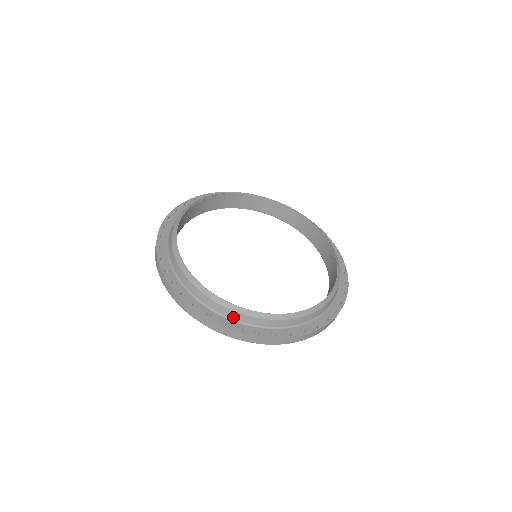
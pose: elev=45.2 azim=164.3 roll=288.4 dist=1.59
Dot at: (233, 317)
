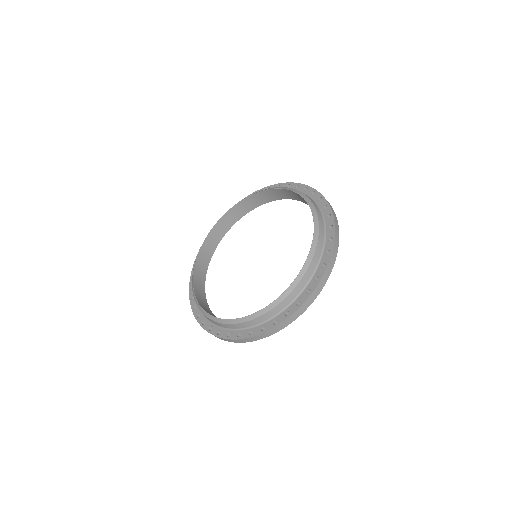
Dot at: (223, 326)
